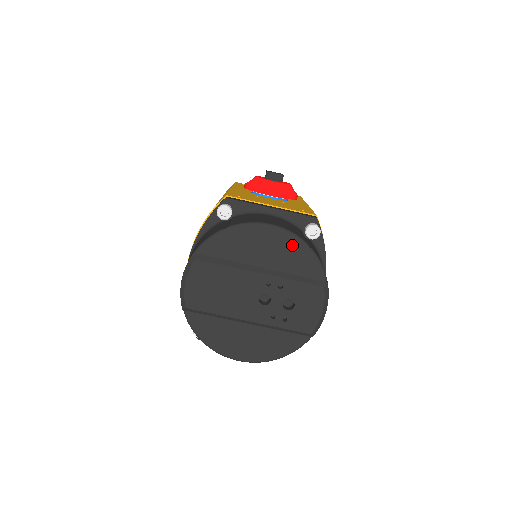
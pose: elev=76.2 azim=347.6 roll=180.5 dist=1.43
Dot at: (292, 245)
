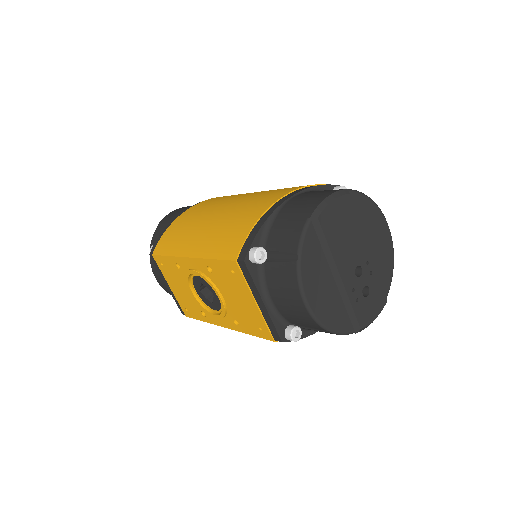
Dot at: (389, 253)
